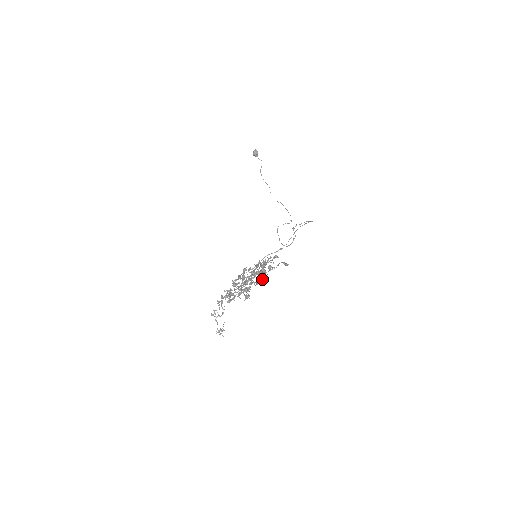
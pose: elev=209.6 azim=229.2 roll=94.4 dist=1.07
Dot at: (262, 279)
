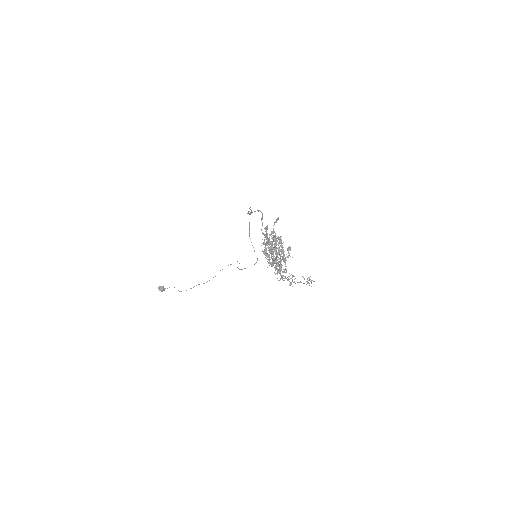
Dot at: (280, 239)
